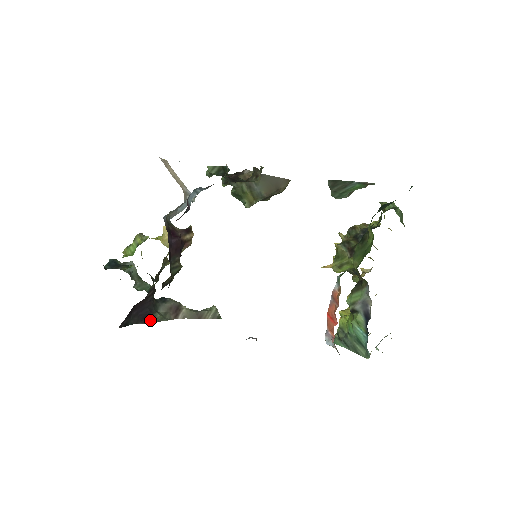
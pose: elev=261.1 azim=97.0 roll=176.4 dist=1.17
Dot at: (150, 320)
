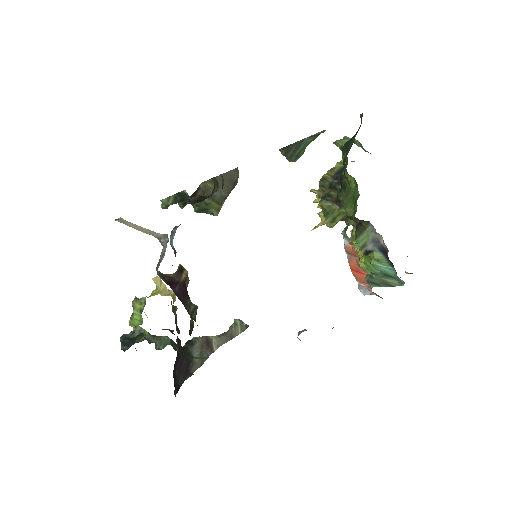
Dot at: (193, 369)
